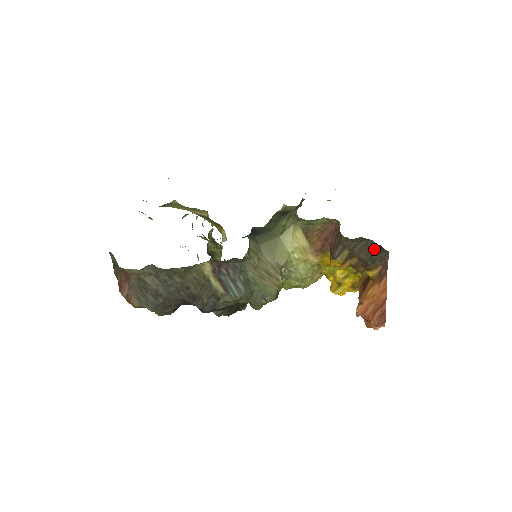
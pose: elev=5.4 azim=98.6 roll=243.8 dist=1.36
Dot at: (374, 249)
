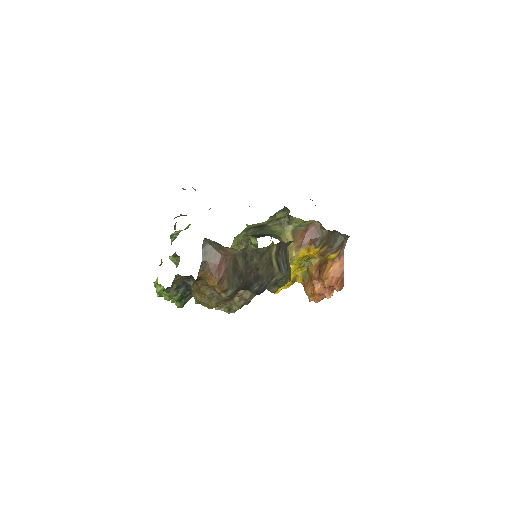
Dot at: (339, 238)
